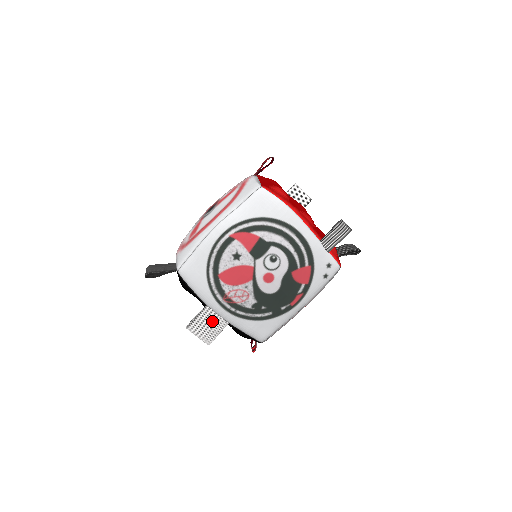
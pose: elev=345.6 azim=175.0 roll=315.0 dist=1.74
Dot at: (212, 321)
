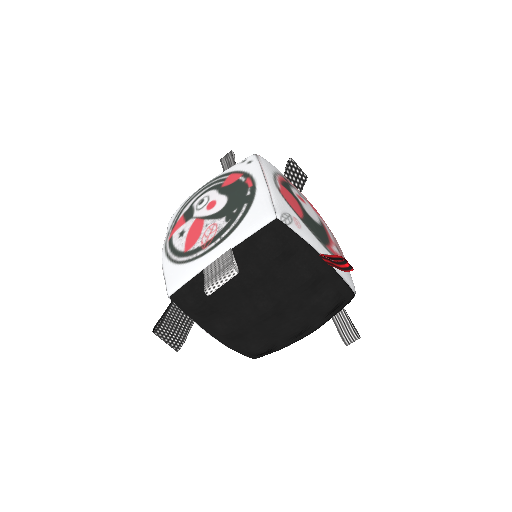
Dot at: (218, 265)
